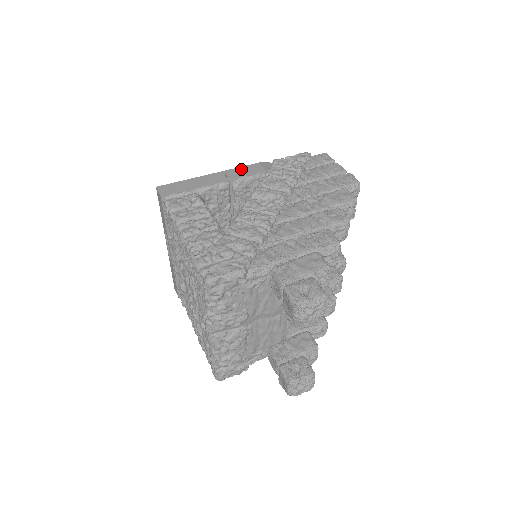
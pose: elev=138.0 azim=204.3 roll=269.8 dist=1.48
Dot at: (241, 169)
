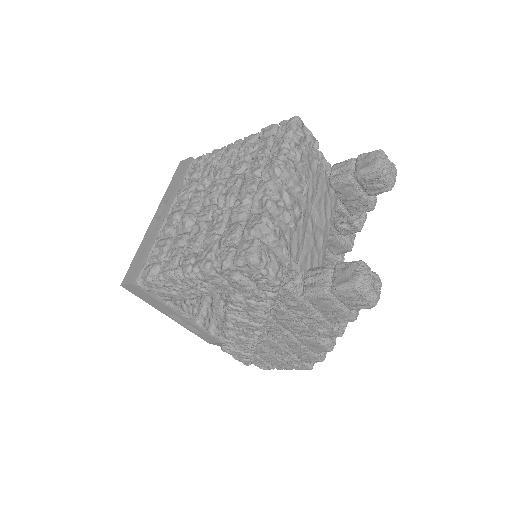
Dot at: occluded
